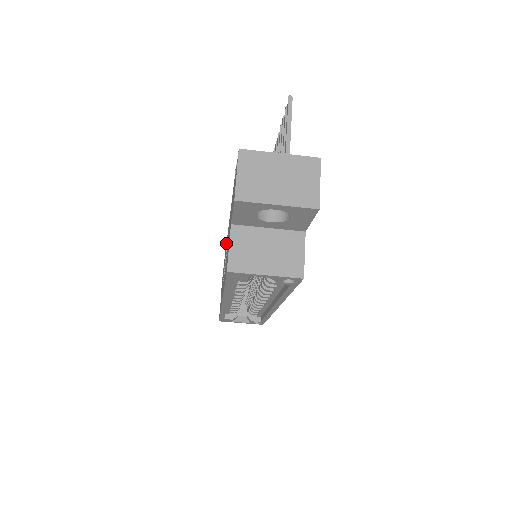
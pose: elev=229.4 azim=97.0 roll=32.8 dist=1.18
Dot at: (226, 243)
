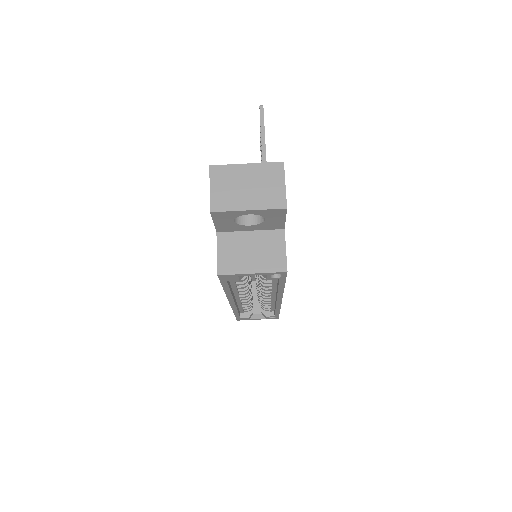
Dot at: occluded
